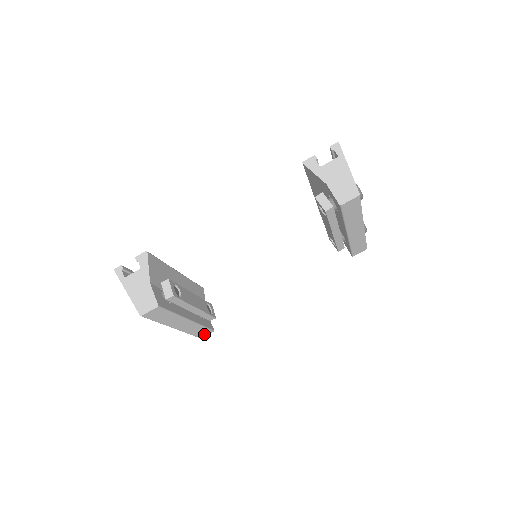
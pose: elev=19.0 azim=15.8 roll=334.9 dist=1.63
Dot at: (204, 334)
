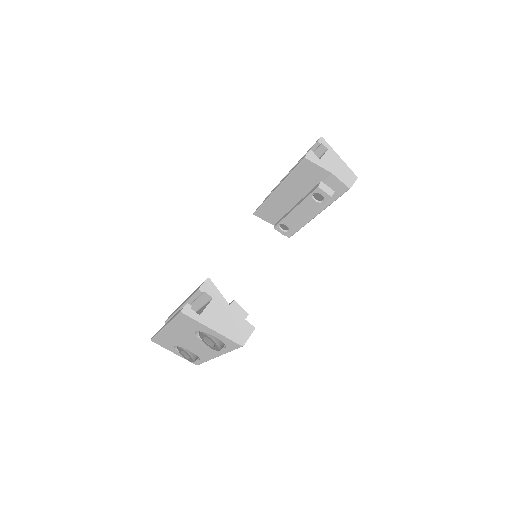
Dot at: occluded
